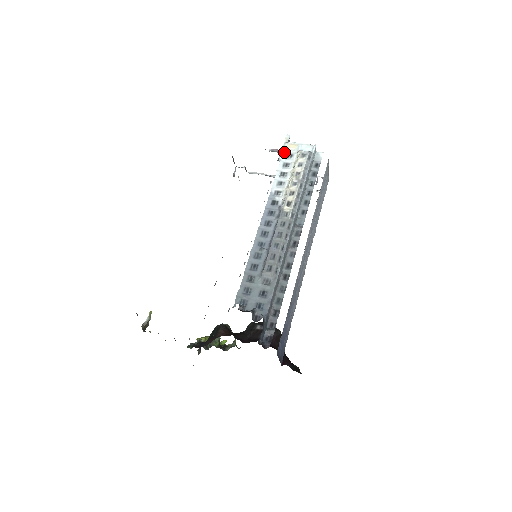
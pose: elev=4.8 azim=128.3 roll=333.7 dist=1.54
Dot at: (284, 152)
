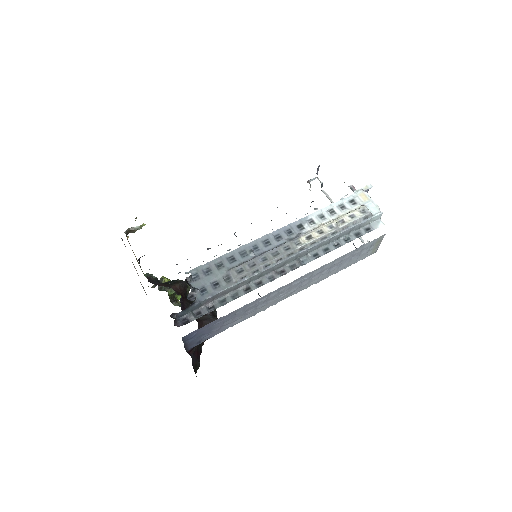
Dot at: (352, 195)
